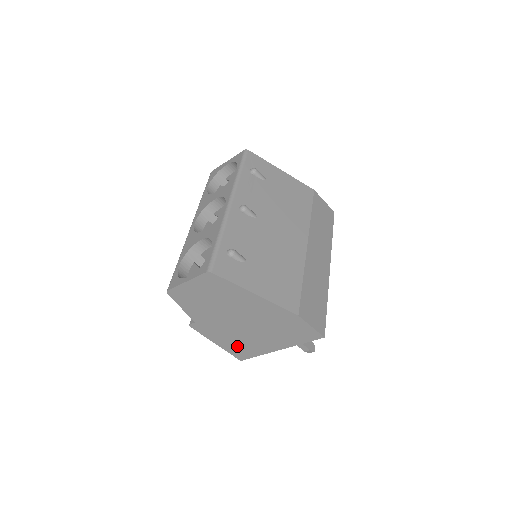
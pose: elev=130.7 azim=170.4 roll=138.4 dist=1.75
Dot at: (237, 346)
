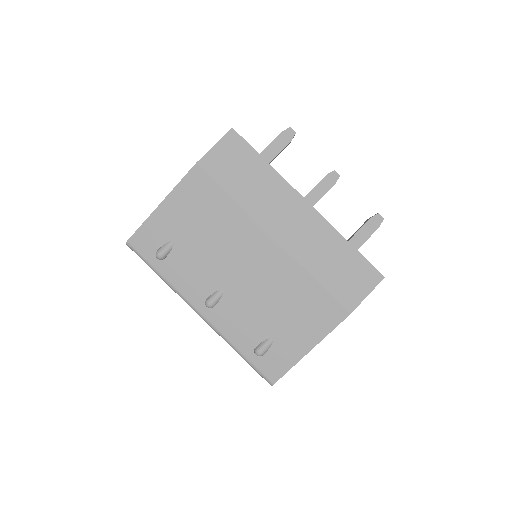
Dot at: occluded
